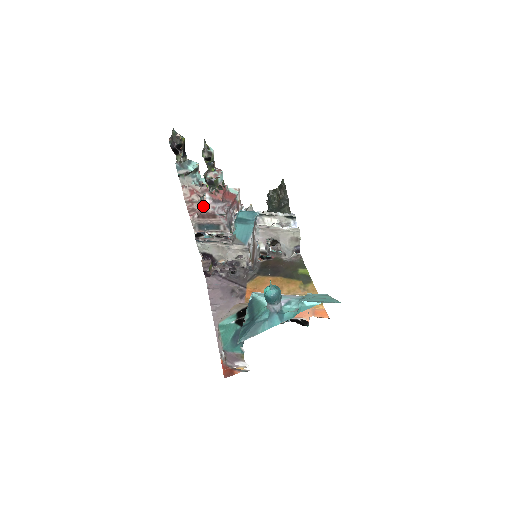
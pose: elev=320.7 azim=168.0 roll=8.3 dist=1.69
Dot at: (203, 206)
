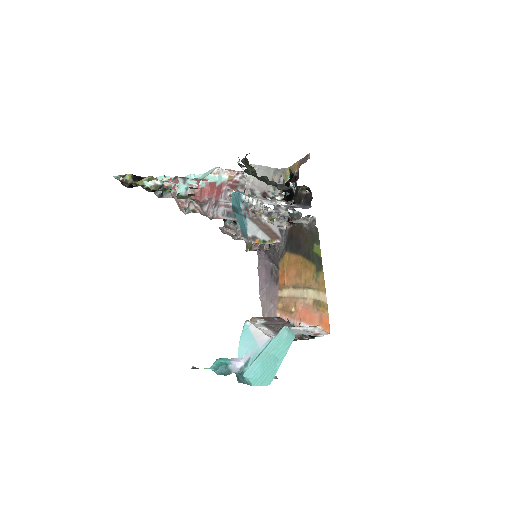
Dot at: (198, 209)
